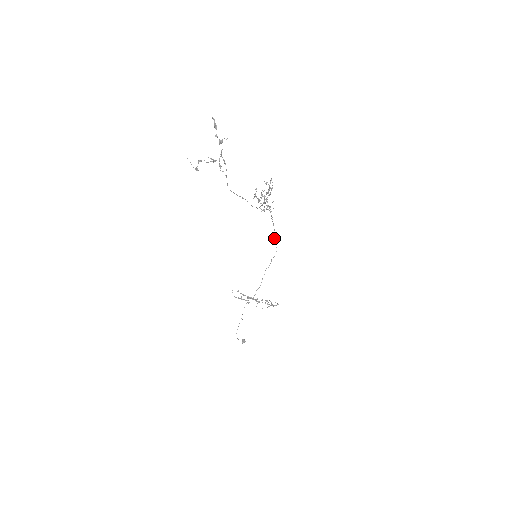
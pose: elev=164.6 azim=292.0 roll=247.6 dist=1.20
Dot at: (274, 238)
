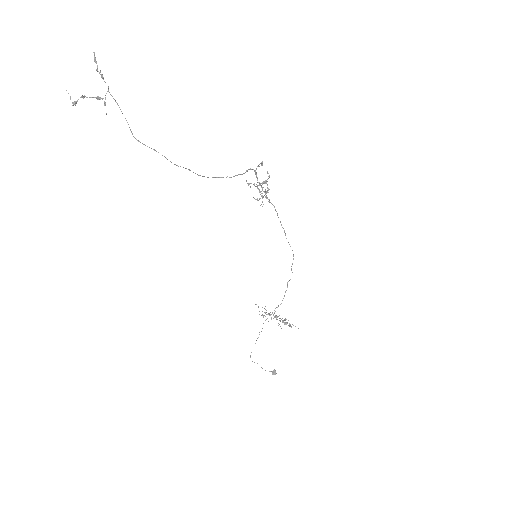
Dot at: occluded
